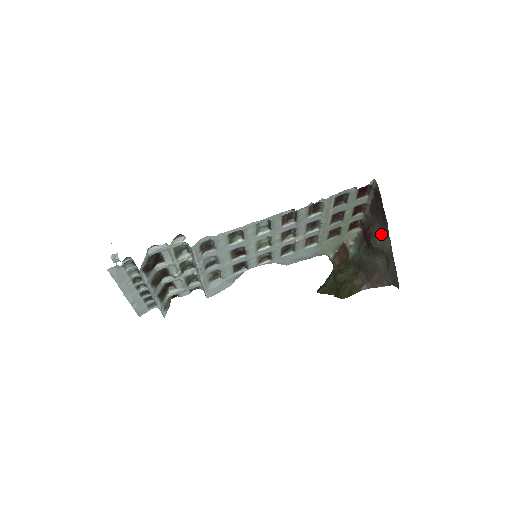
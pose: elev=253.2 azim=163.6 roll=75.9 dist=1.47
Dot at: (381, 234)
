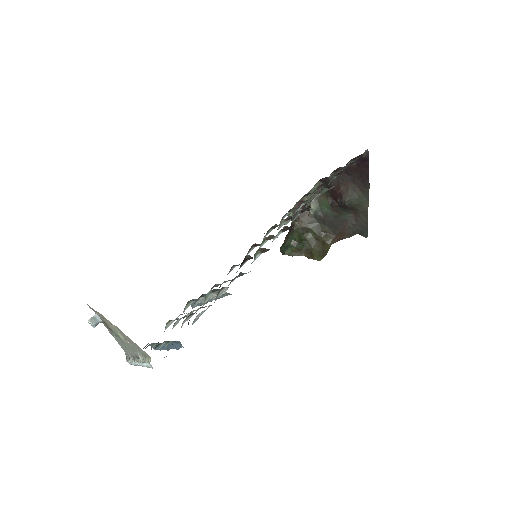
Dot at: (358, 195)
